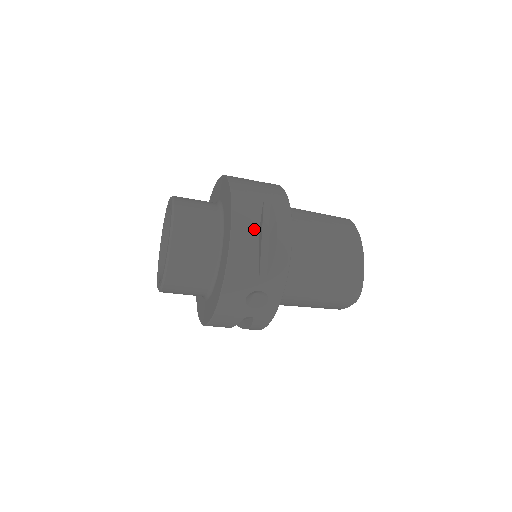
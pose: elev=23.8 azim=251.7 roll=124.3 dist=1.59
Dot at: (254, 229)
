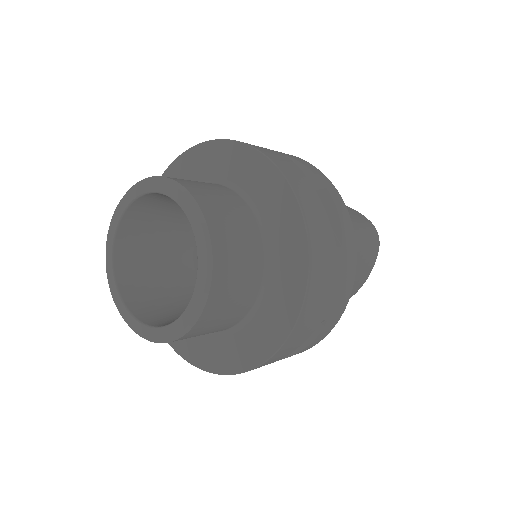
Dot at: (284, 356)
